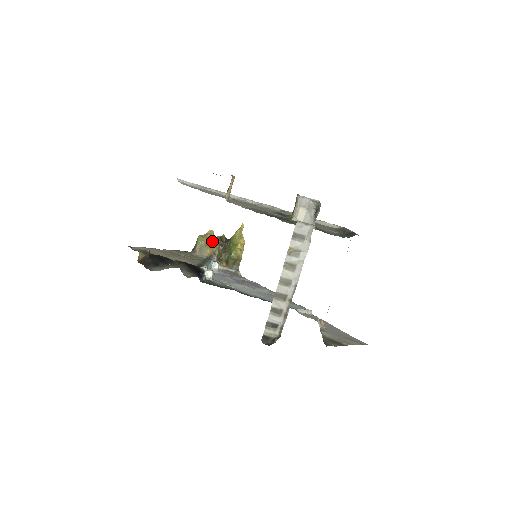
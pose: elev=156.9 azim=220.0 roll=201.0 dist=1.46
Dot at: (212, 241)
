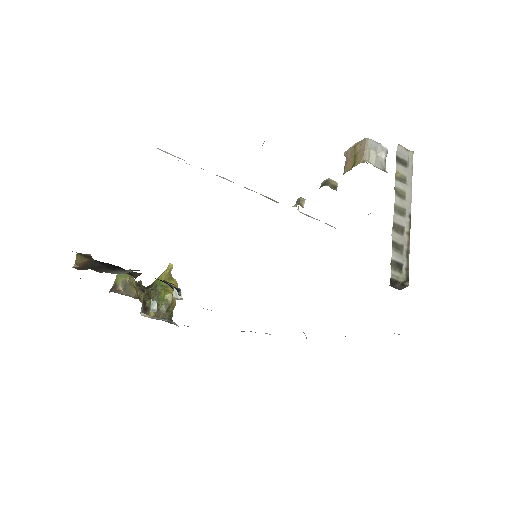
Dot at: (135, 282)
